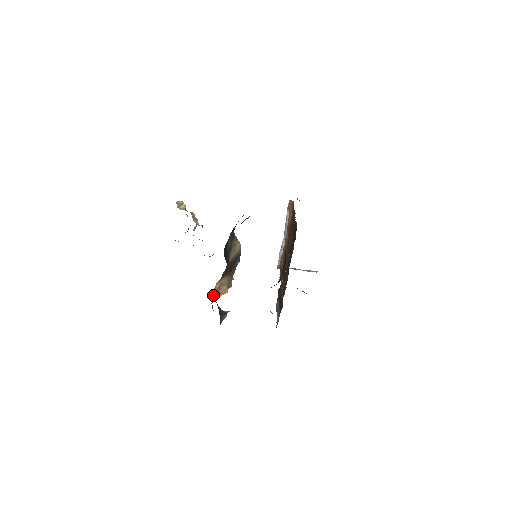
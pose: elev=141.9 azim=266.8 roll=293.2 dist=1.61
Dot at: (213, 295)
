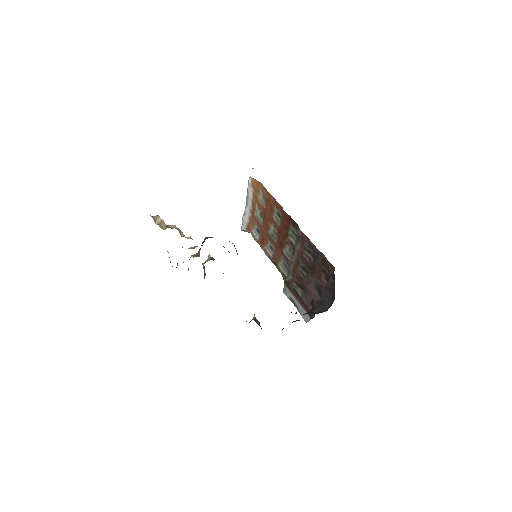
Dot at: occluded
